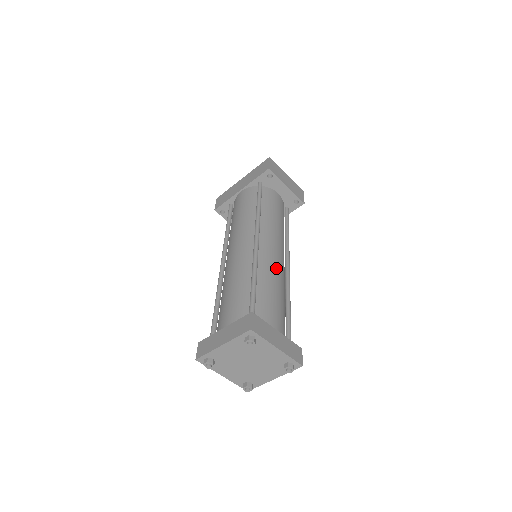
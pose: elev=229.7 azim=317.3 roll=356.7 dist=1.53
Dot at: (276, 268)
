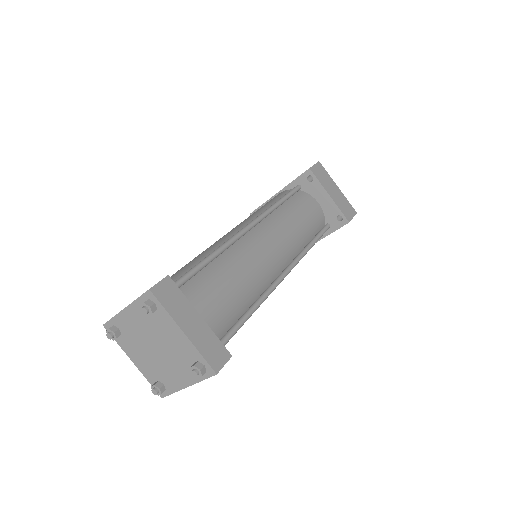
Dot at: (255, 260)
